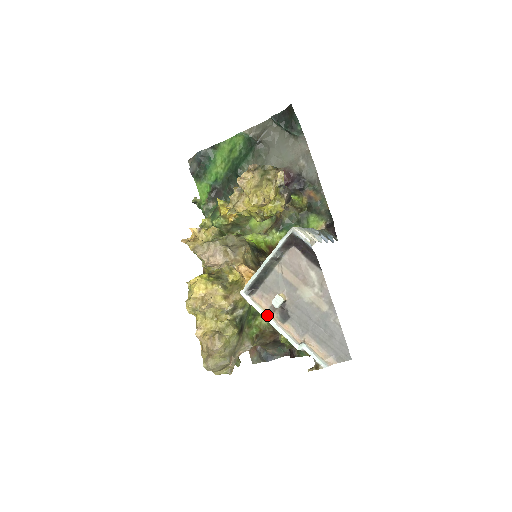
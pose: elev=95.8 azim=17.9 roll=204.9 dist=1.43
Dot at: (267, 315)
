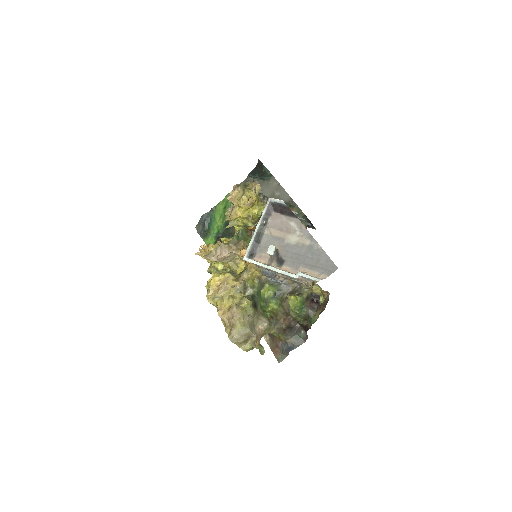
Dot at: (267, 265)
